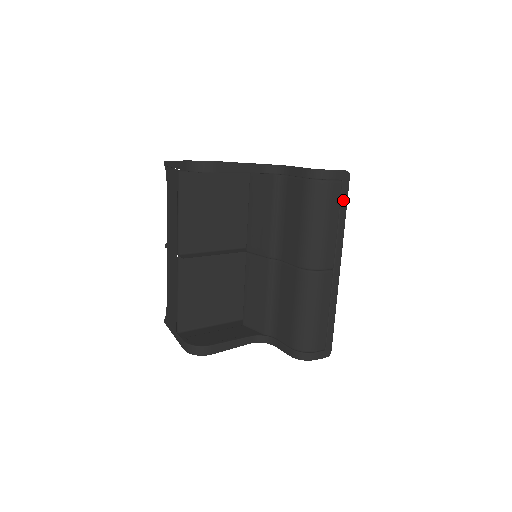
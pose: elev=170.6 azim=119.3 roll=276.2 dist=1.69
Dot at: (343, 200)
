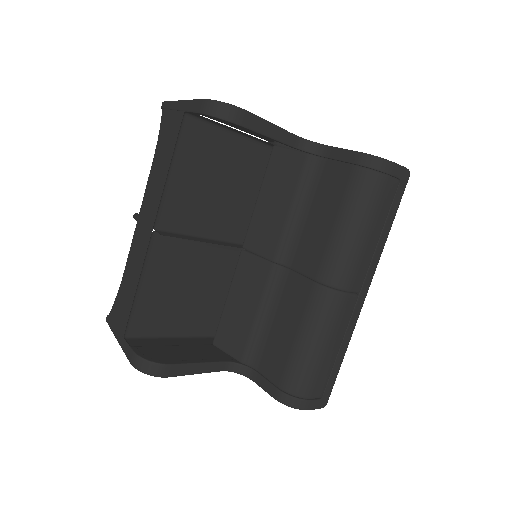
Dot at: (394, 206)
